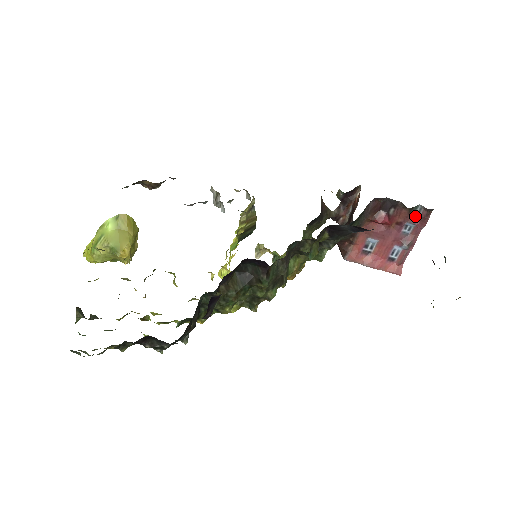
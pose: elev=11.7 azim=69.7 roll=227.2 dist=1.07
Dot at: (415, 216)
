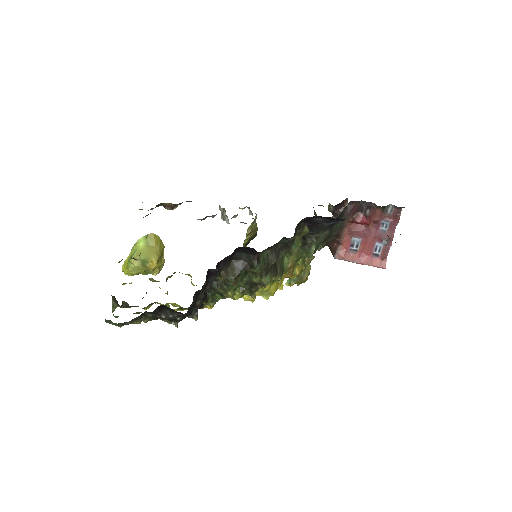
Dot at: (388, 214)
